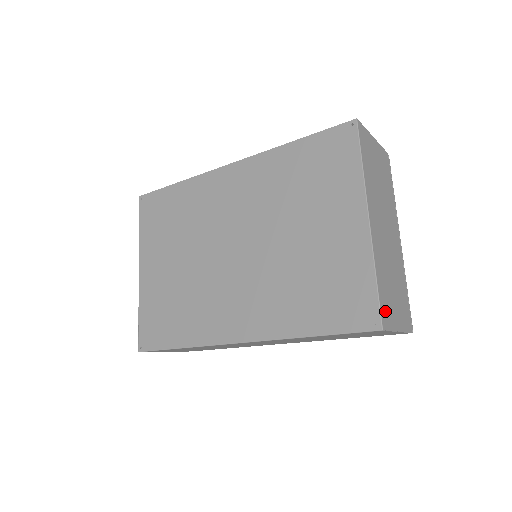
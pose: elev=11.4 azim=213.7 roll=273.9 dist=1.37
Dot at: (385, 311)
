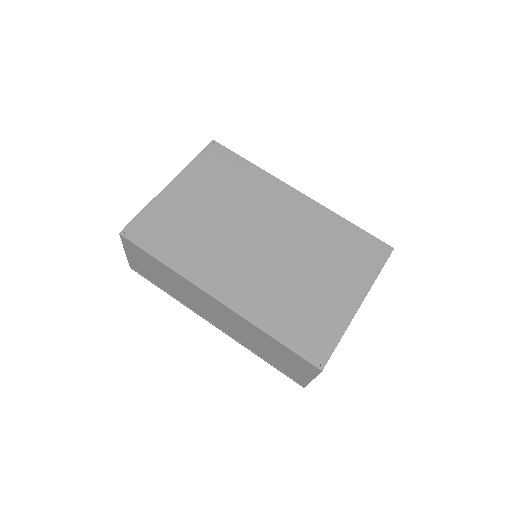
Dot at: occluded
